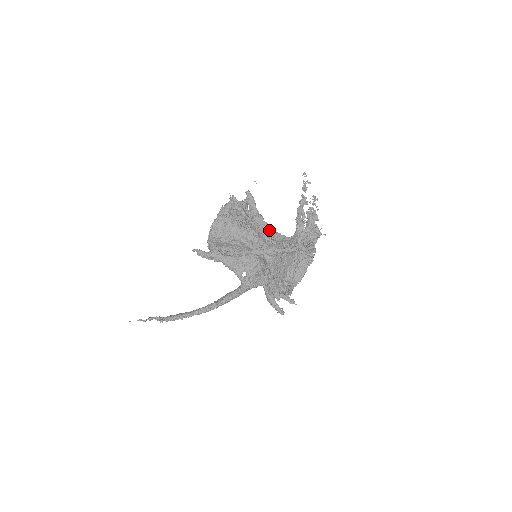
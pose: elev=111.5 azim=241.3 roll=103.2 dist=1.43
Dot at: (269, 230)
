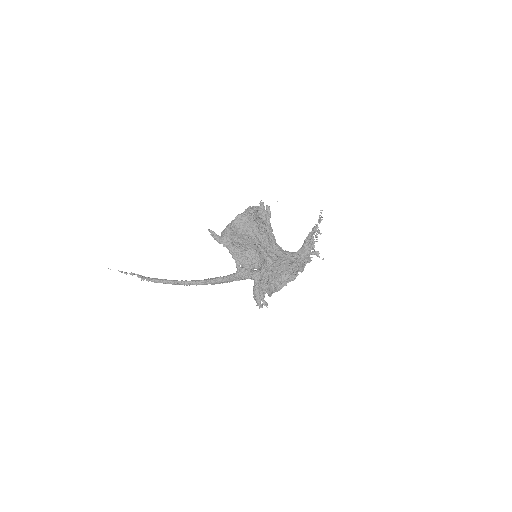
Dot at: (274, 241)
